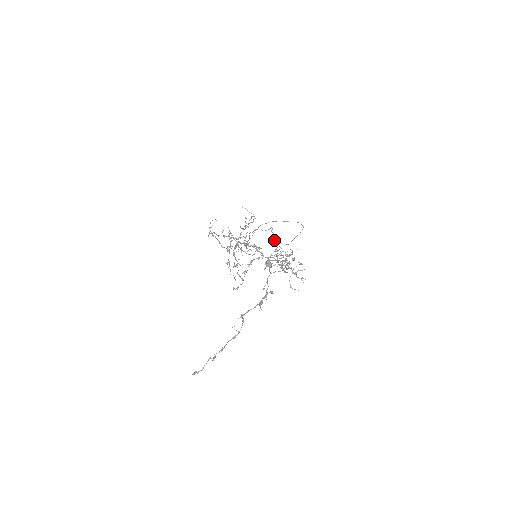
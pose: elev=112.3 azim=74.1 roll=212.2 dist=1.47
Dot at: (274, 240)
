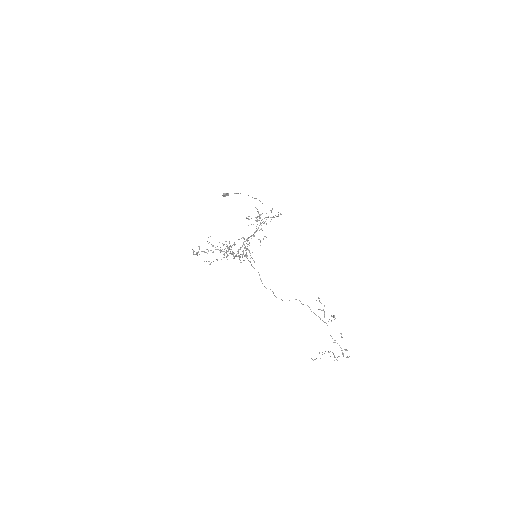
Dot at: occluded
